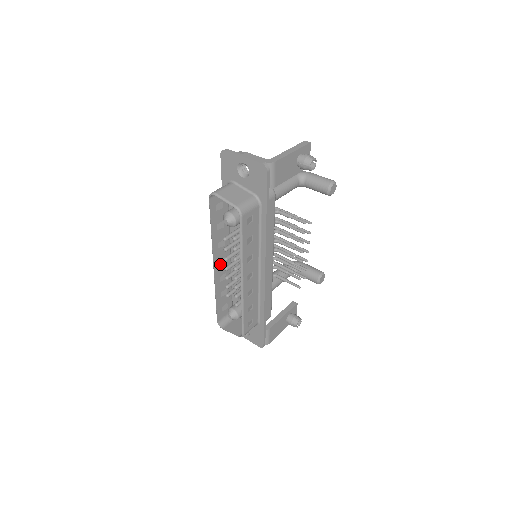
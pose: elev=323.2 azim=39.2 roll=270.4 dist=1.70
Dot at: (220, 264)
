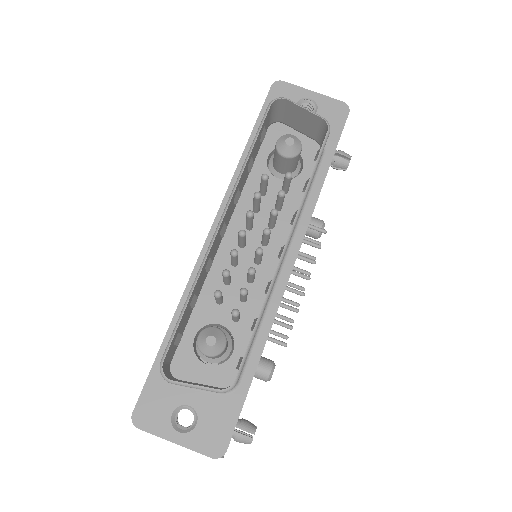
Dot at: (220, 231)
